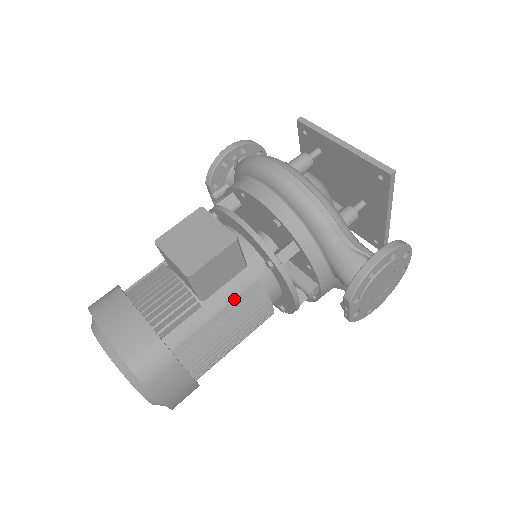
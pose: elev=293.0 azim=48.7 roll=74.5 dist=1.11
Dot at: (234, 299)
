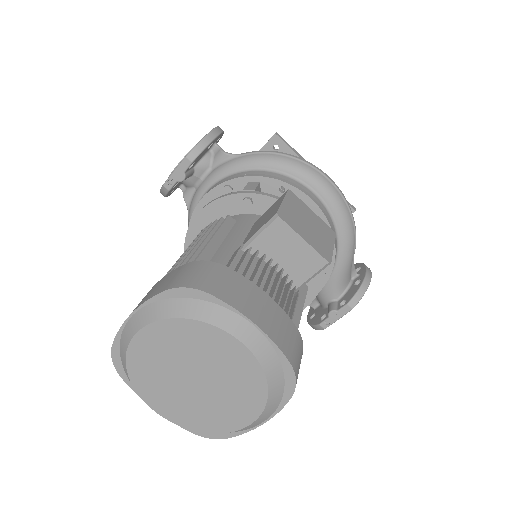
Dot at: occluded
